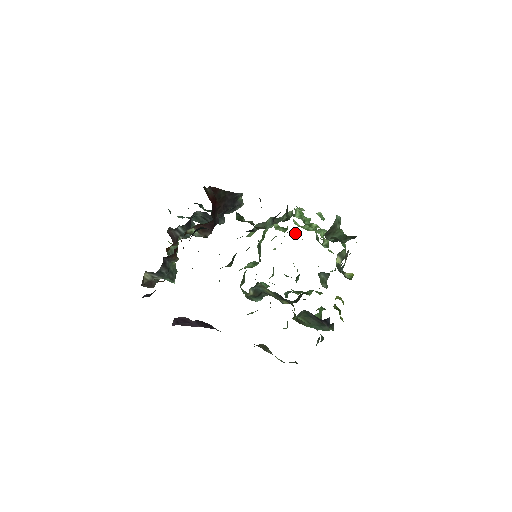
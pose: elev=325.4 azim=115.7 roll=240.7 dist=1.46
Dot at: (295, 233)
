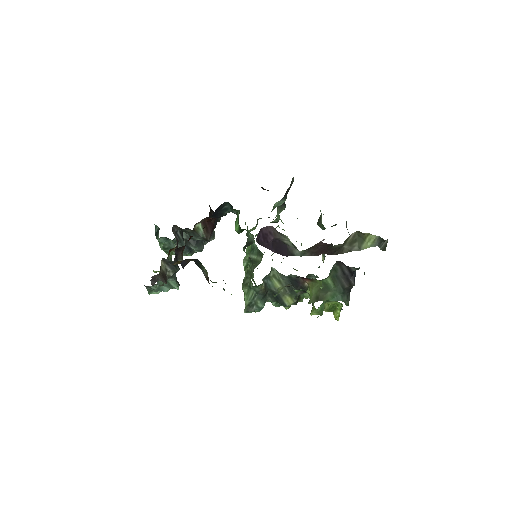
Dot at: occluded
